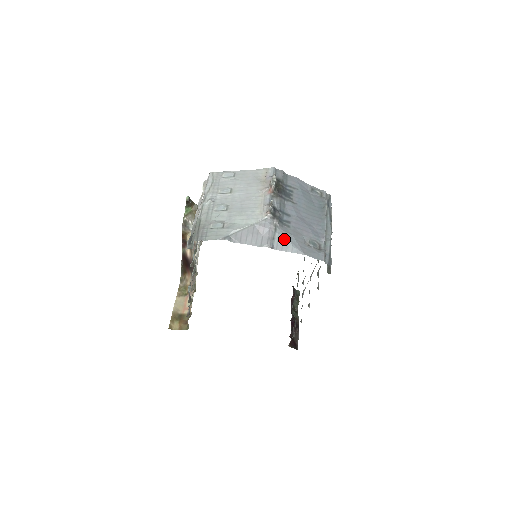
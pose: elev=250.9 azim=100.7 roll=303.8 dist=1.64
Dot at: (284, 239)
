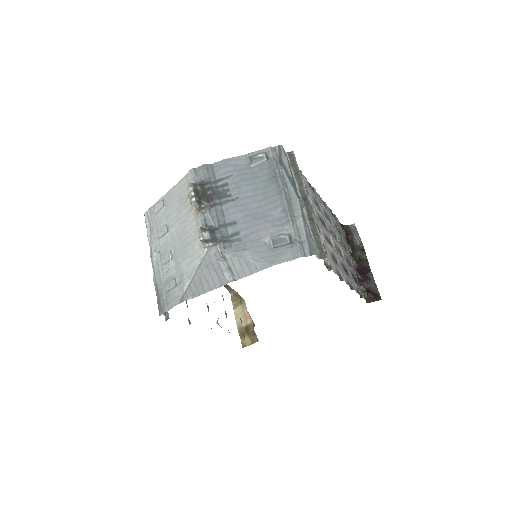
Dot at: (240, 262)
